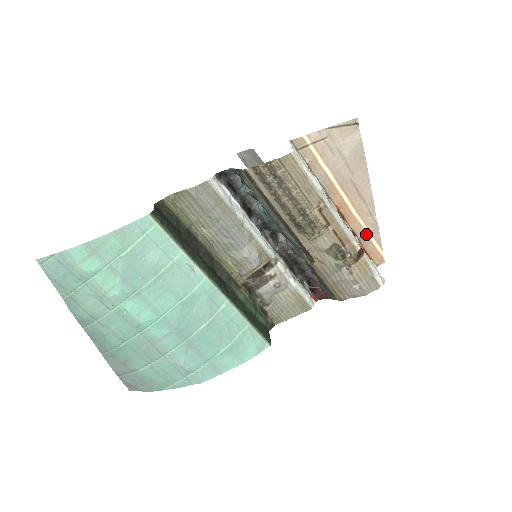
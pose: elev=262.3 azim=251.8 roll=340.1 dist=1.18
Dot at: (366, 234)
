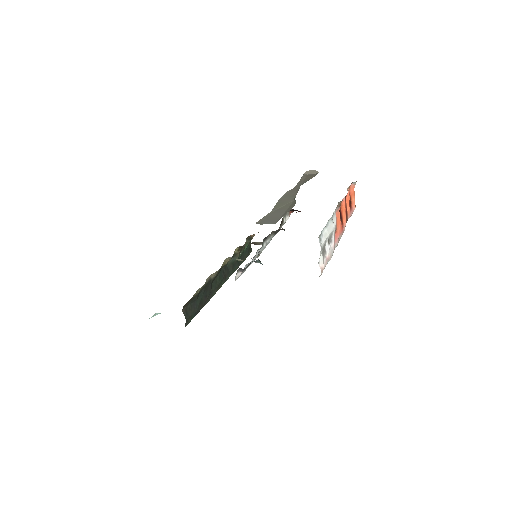
Dot at: occluded
